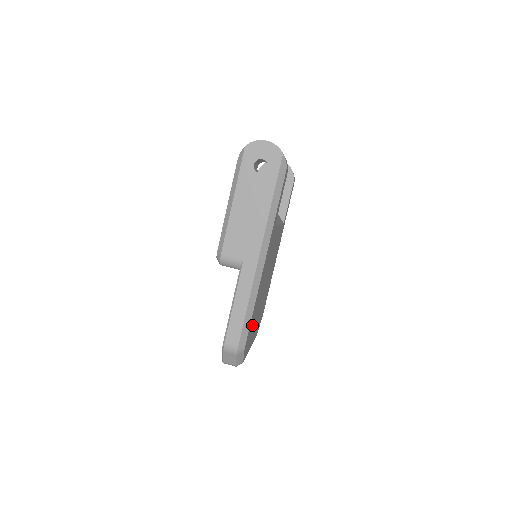
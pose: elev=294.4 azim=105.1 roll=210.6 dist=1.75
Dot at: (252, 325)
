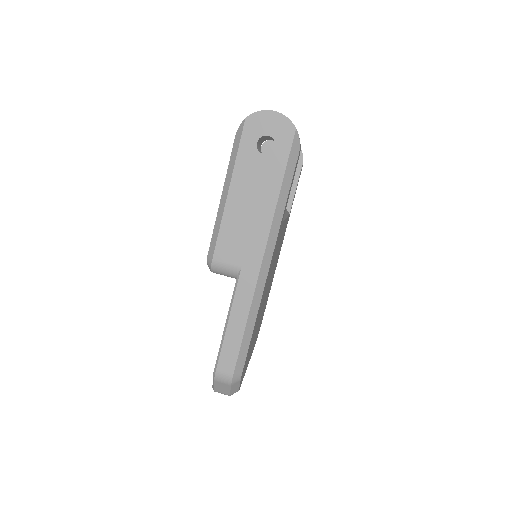
Dot at: occluded
